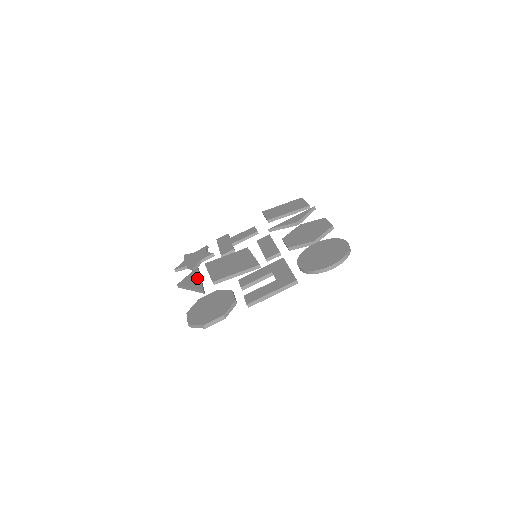
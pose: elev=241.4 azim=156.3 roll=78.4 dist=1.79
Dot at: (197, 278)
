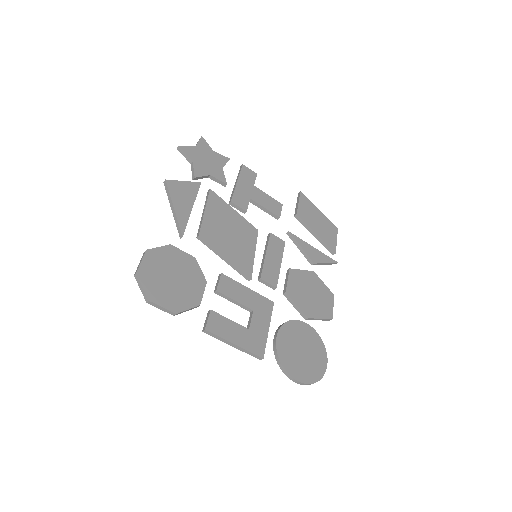
Dot at: (190, 203)
